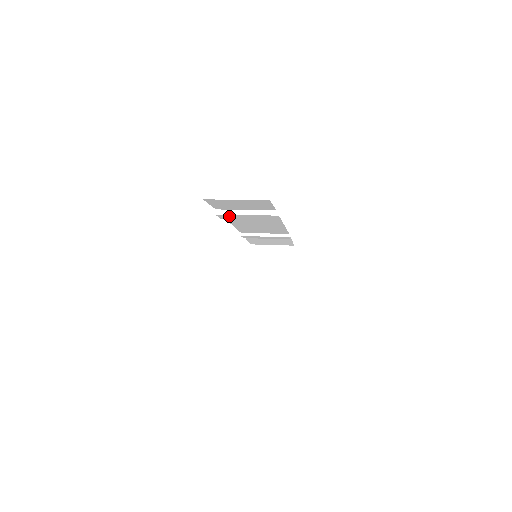
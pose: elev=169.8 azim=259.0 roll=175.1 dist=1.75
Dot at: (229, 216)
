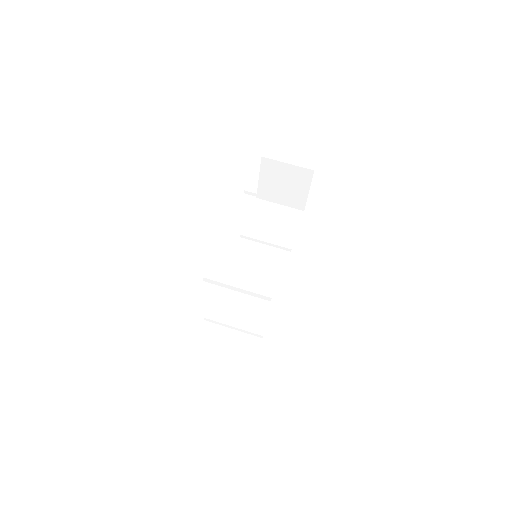
Dot at: occluded
